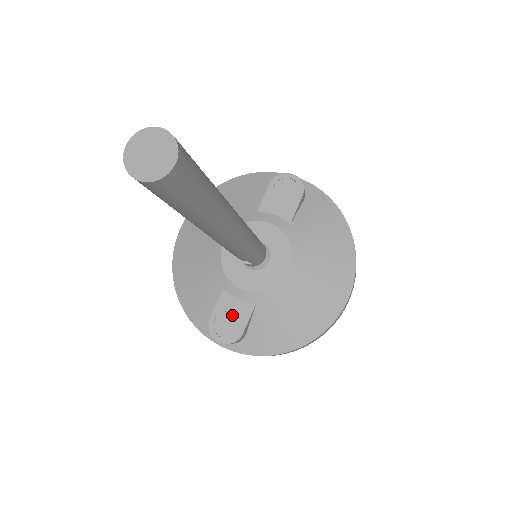
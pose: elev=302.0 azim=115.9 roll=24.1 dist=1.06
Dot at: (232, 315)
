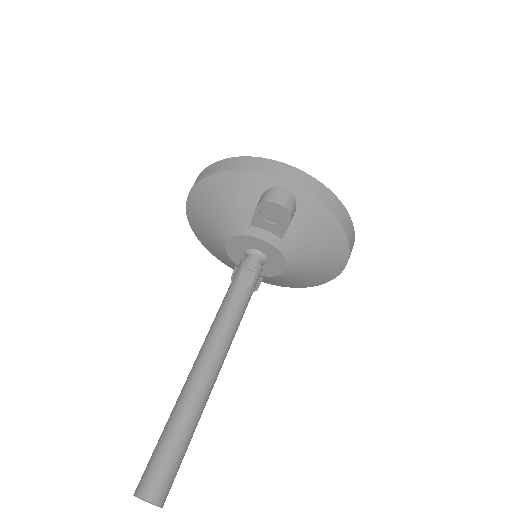
Dot at: occluded
